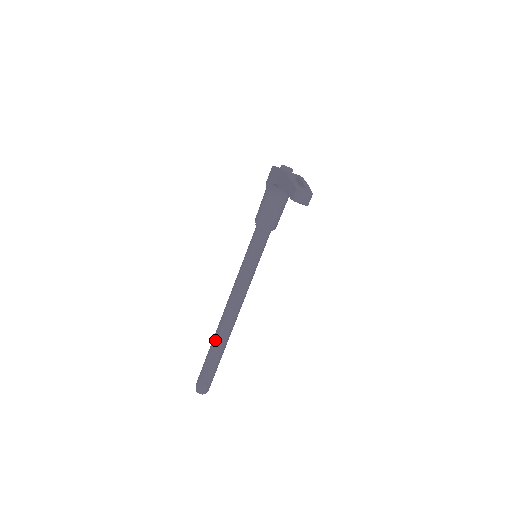
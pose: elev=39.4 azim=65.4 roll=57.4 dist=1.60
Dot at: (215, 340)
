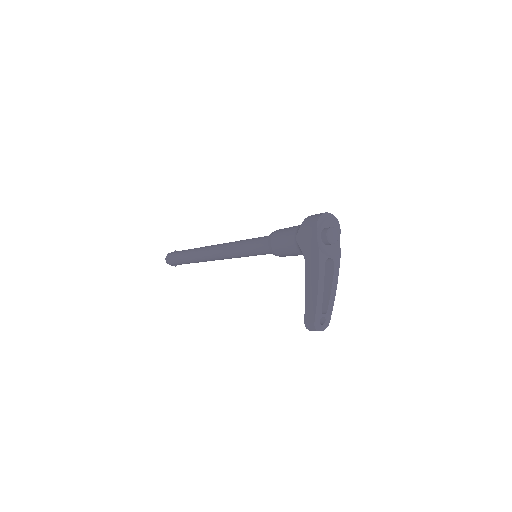
Dot at: (192, 258)
